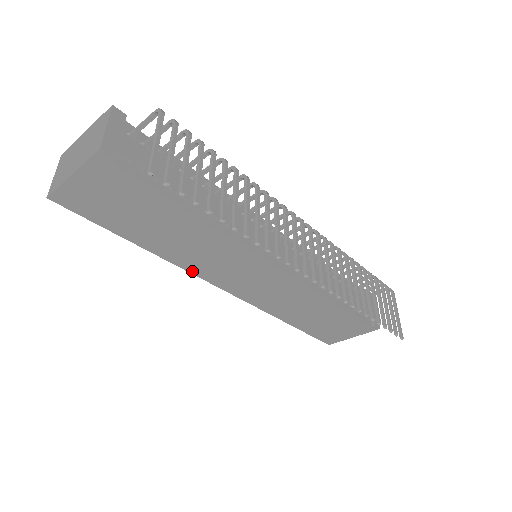
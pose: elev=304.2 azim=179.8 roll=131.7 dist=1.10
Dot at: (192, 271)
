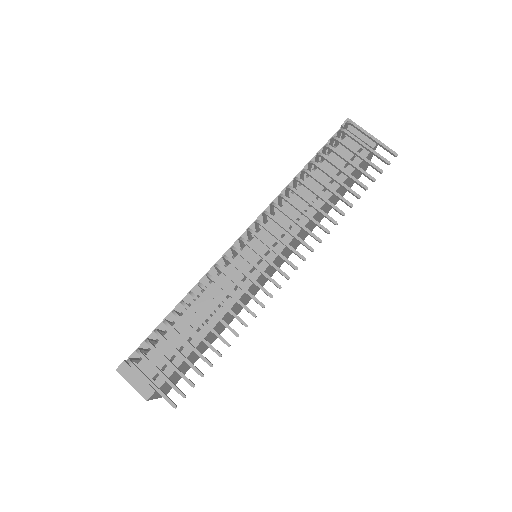
Dot at: (246, 304)
